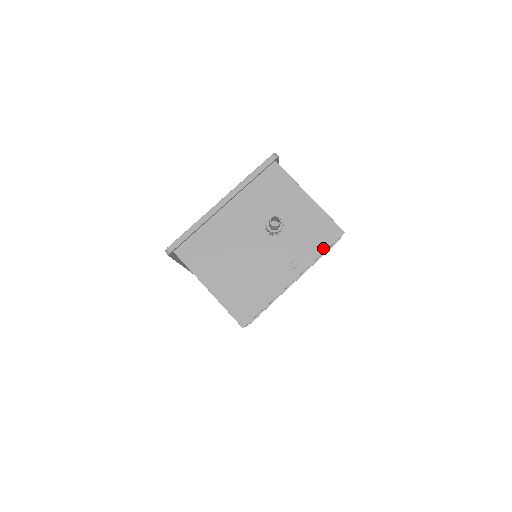
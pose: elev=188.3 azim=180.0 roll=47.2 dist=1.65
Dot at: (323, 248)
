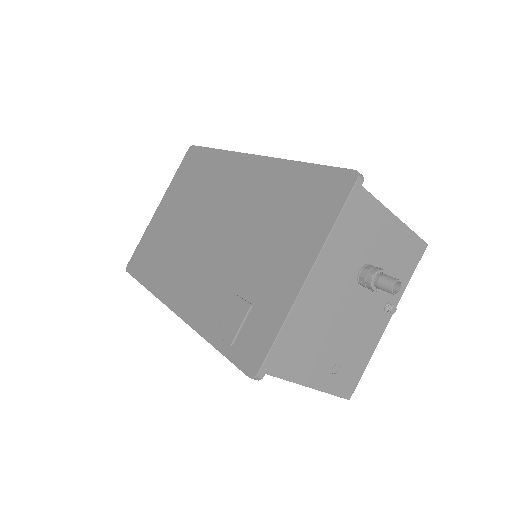
Dot at: (411, 273)
